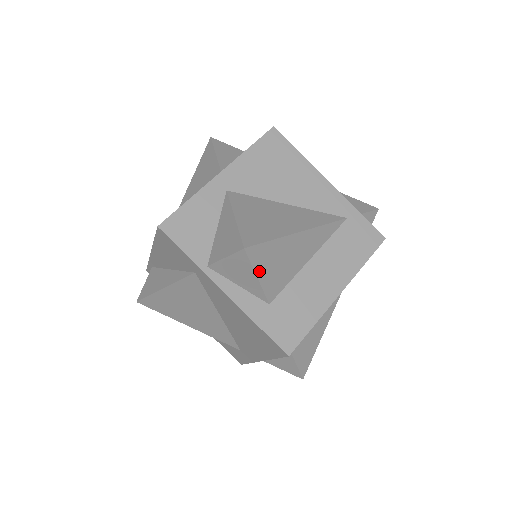
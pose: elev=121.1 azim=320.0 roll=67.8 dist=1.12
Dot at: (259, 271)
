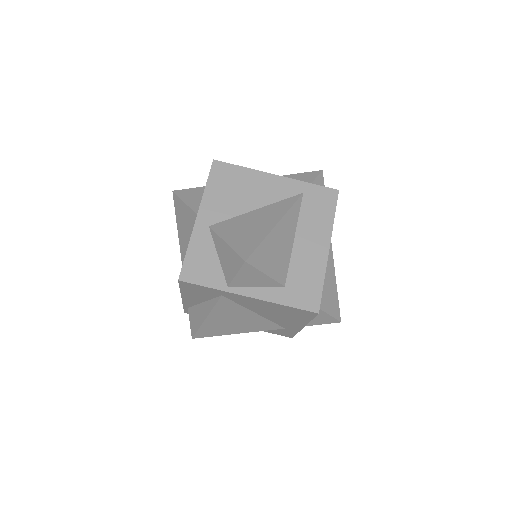
Dot at: (264, 269)
